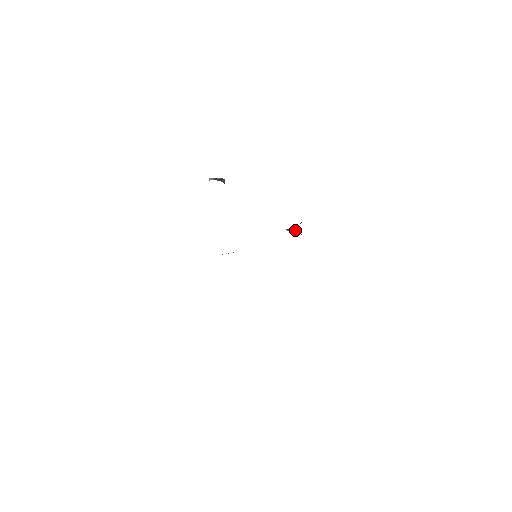
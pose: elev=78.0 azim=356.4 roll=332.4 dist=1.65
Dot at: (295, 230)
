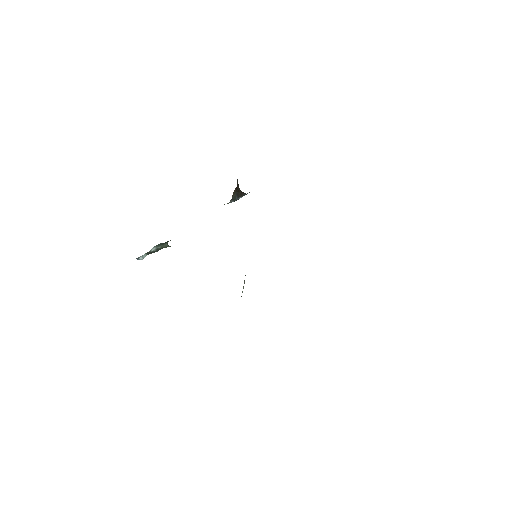
Dot at: (240, 196)
